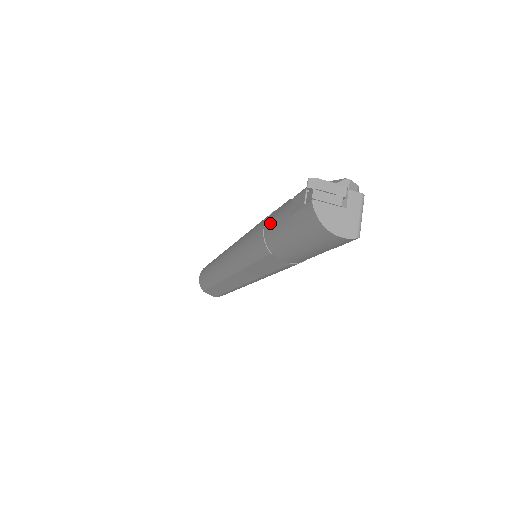
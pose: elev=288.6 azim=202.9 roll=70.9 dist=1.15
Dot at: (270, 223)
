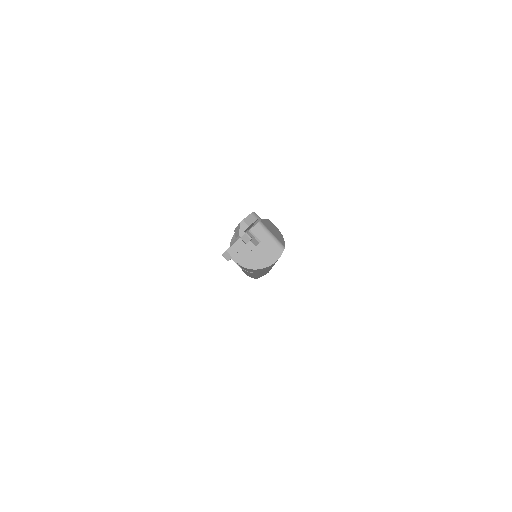
Dot at: occluded
